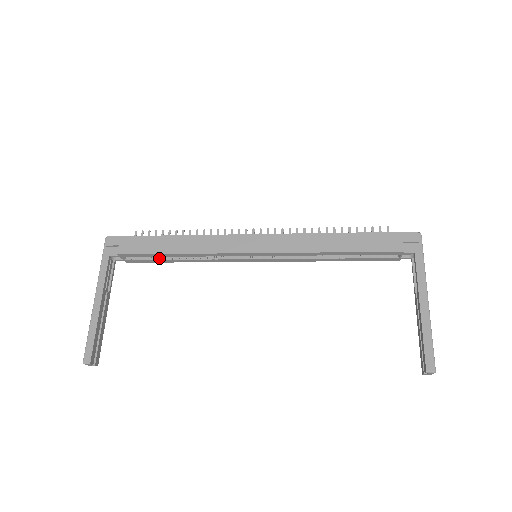
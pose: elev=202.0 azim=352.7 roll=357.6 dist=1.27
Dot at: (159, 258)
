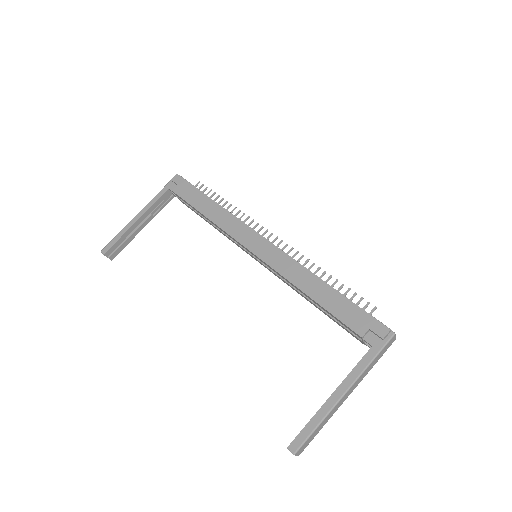
Dot at: occluded
